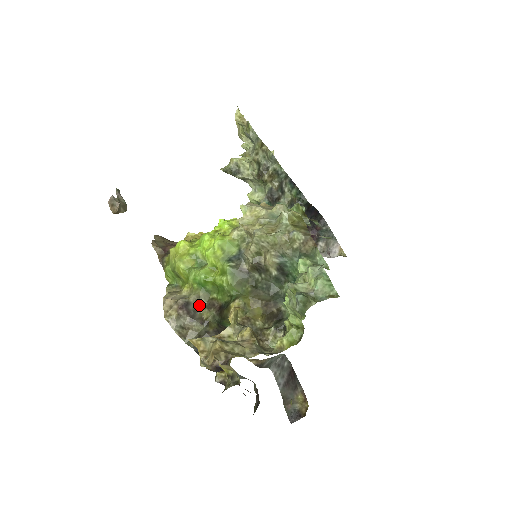
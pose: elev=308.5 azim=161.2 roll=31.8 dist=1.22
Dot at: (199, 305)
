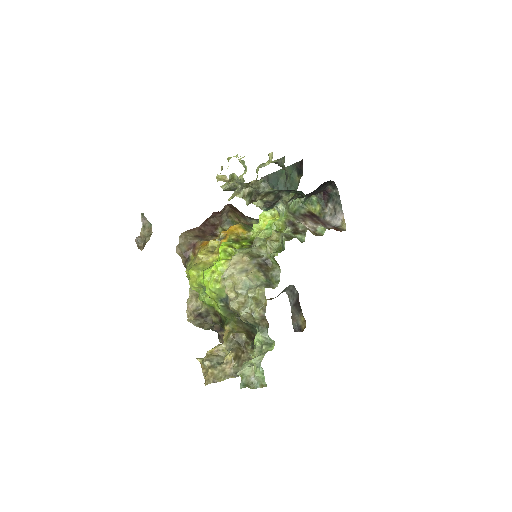
Dot at: (209, 312)
